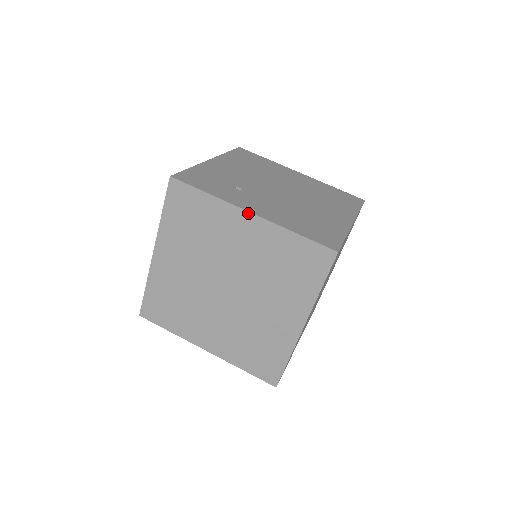
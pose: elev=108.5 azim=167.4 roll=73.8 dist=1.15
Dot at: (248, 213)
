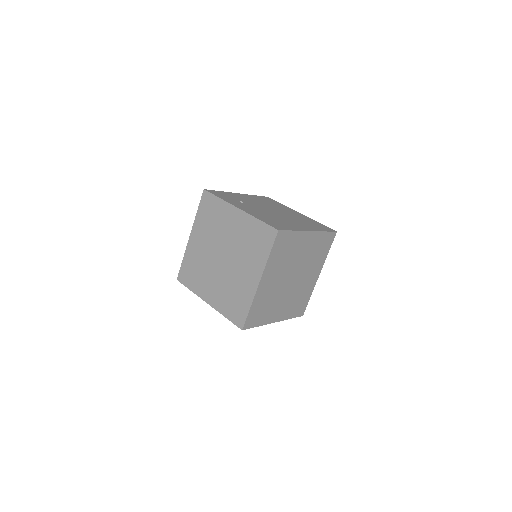
Dot at: (237, 208)
